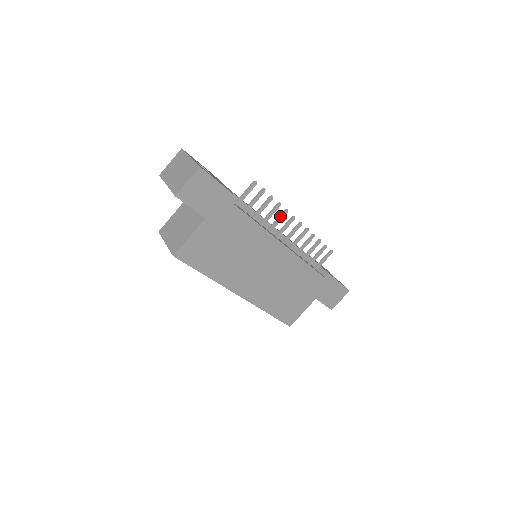
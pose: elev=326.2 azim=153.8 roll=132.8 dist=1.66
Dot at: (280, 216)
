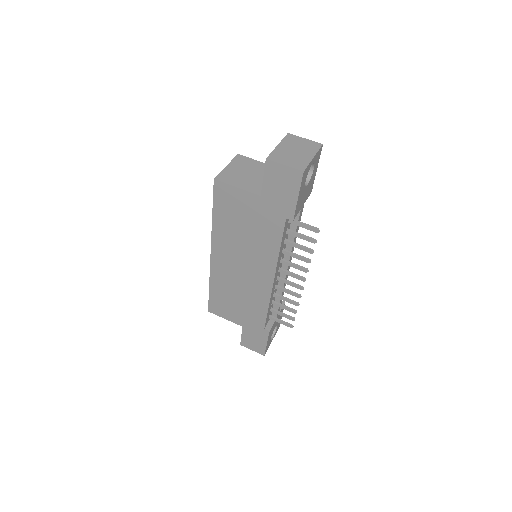
Dot at: (299, 266)
